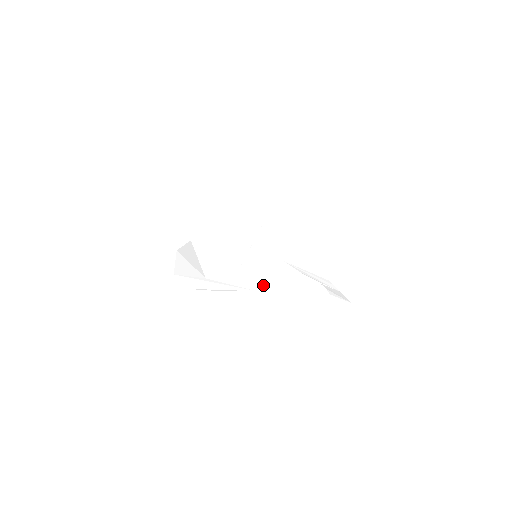
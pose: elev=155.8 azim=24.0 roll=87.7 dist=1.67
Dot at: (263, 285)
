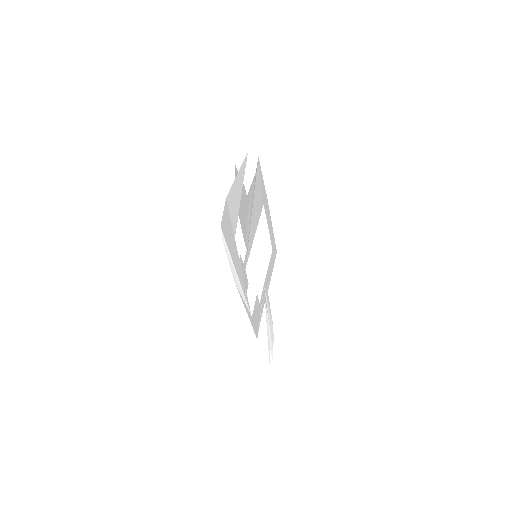
Dot at: (254, 311)
